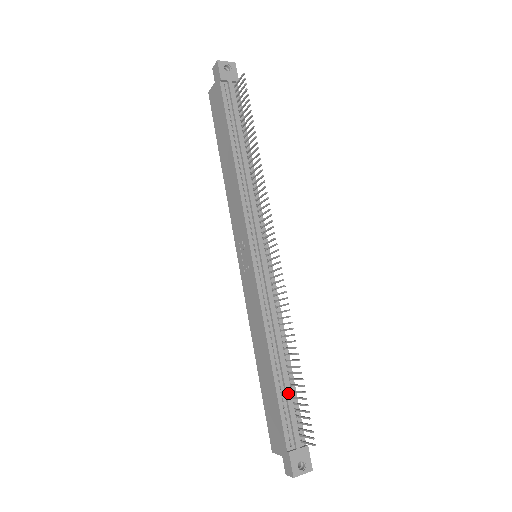
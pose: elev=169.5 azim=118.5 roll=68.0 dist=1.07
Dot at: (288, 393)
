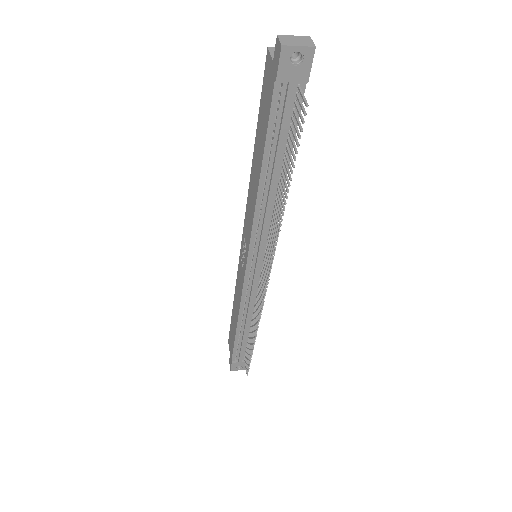
Dot at: (244, 342)
